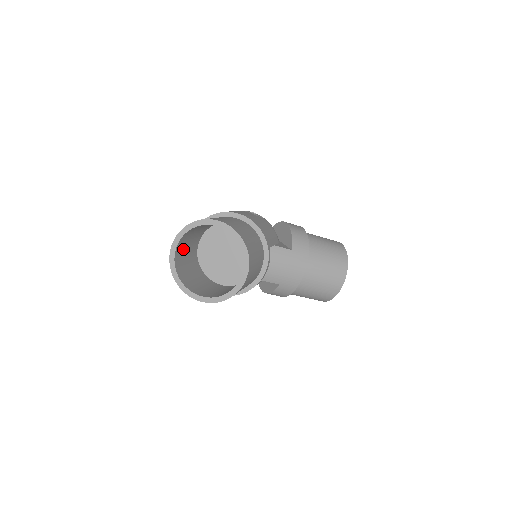
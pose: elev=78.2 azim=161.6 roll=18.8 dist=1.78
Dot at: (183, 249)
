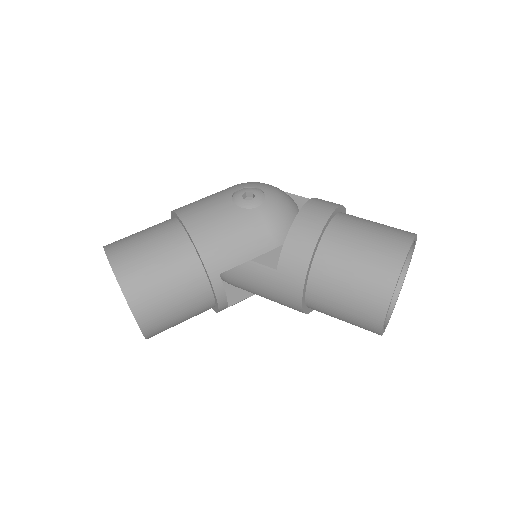
Dot at: occluded
